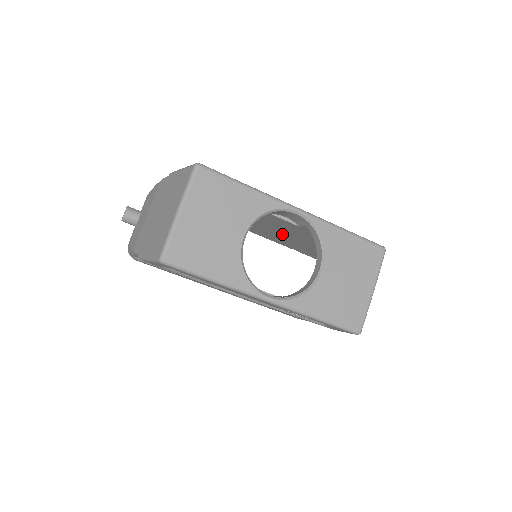
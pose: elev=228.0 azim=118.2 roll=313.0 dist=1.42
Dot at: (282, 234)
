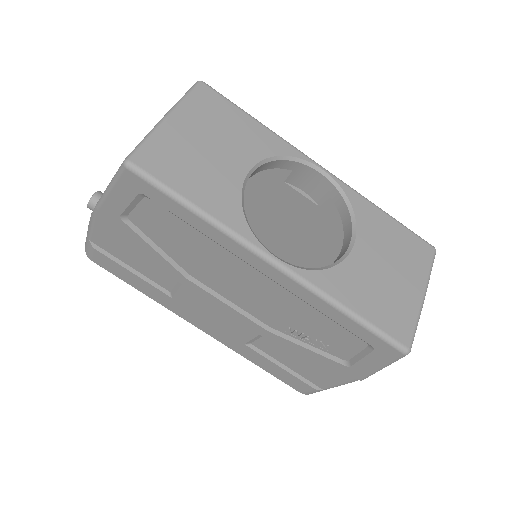
Dot at: (291, 251)
